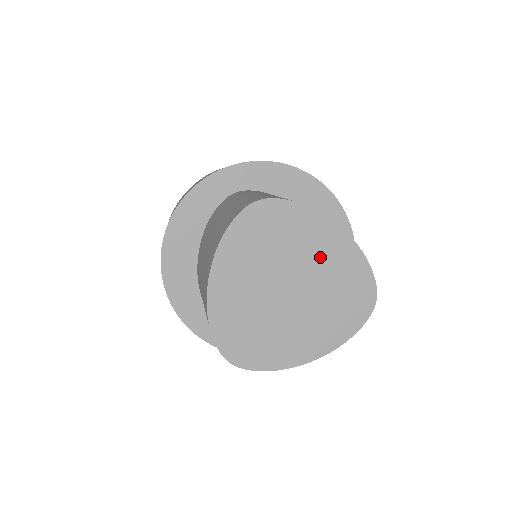
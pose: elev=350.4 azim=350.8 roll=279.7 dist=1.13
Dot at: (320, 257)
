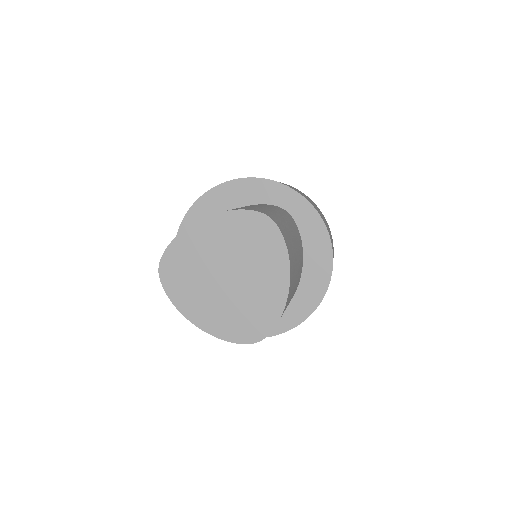
Dot at: (262, 283)
